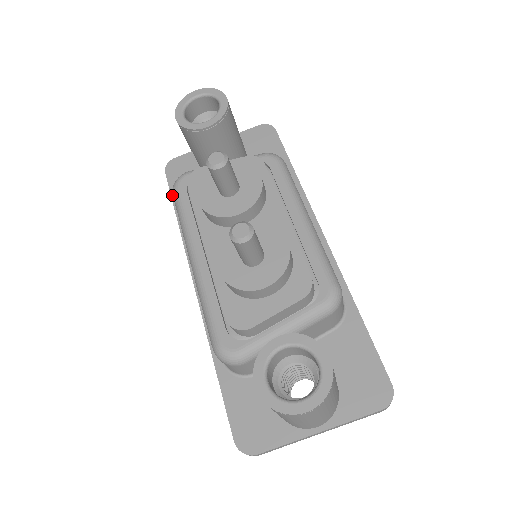
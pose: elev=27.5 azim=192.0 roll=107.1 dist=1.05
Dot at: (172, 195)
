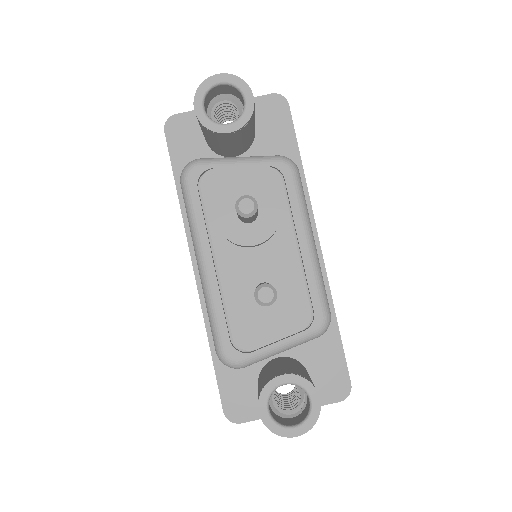
Dot at: (172, 163)
